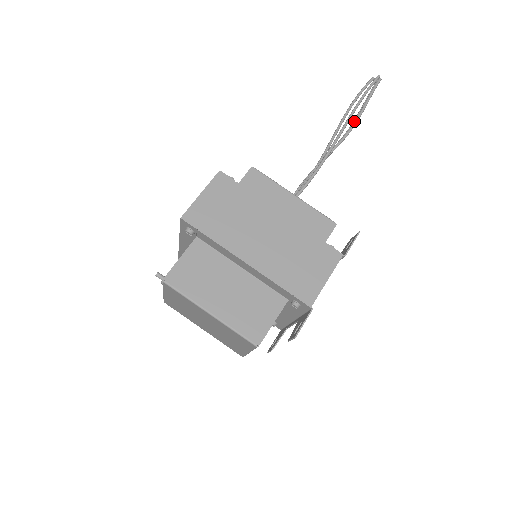
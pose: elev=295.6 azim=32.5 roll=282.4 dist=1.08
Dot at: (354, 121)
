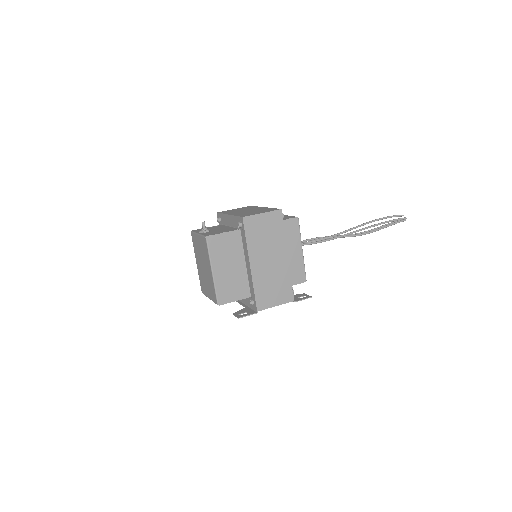
Dot at: (369, 231)
